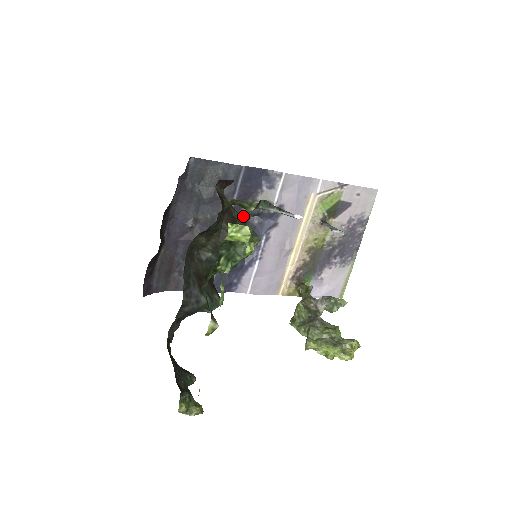
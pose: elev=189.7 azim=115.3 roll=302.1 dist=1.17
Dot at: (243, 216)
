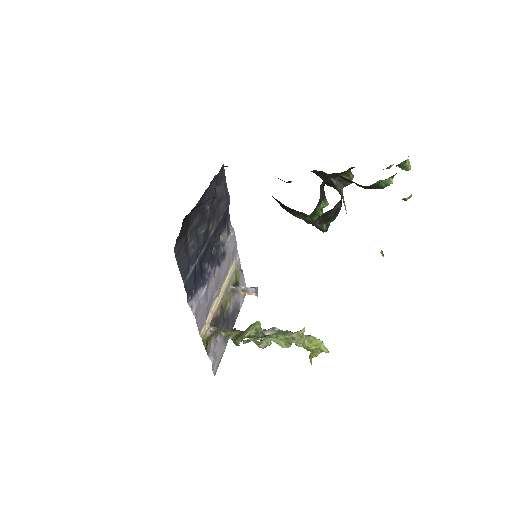
Dot at: (217, 237)
